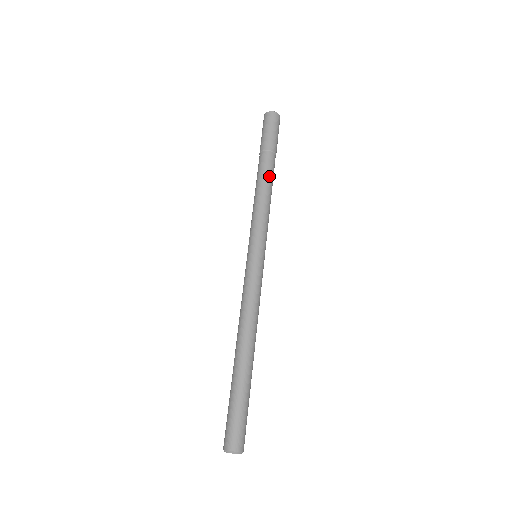
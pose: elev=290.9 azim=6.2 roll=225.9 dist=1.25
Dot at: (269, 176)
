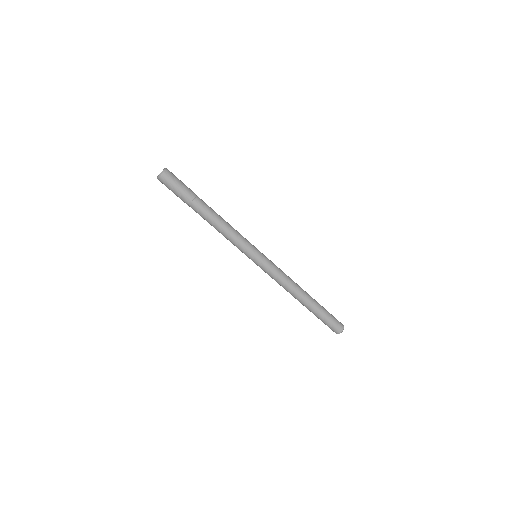
Dot at: (208, 218)
